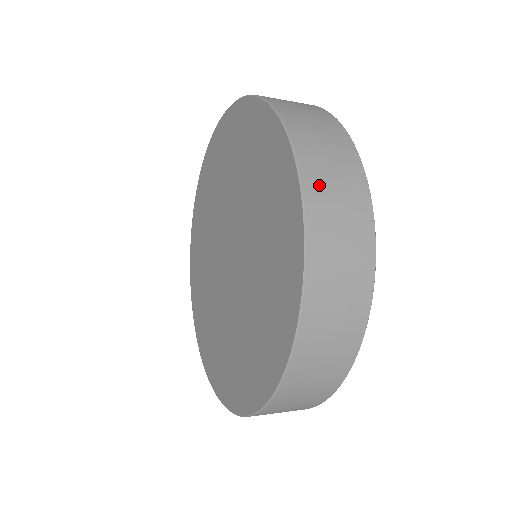
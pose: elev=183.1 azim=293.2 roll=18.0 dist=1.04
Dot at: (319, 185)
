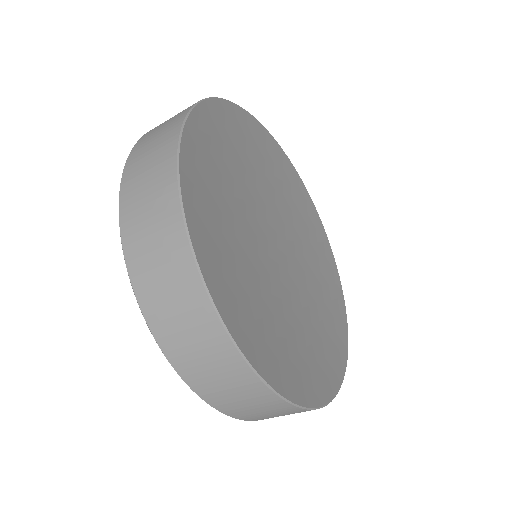
Dot at: (133, 177)
